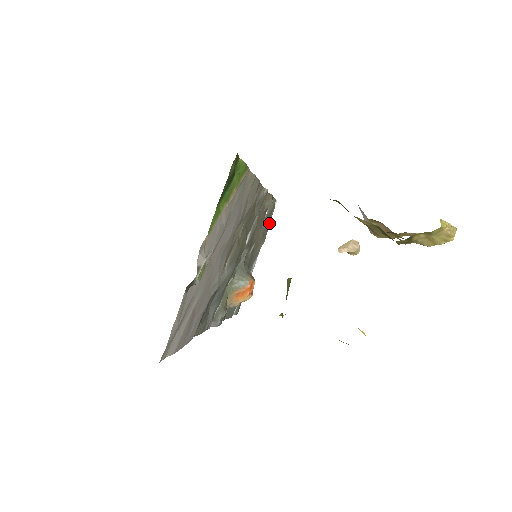
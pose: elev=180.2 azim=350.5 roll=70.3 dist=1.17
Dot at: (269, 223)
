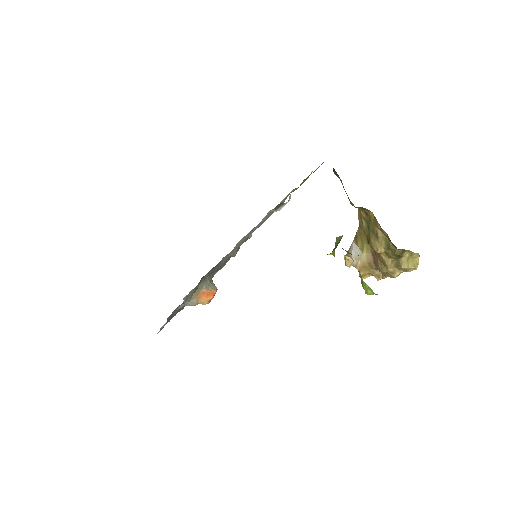
Dot at: occluded
